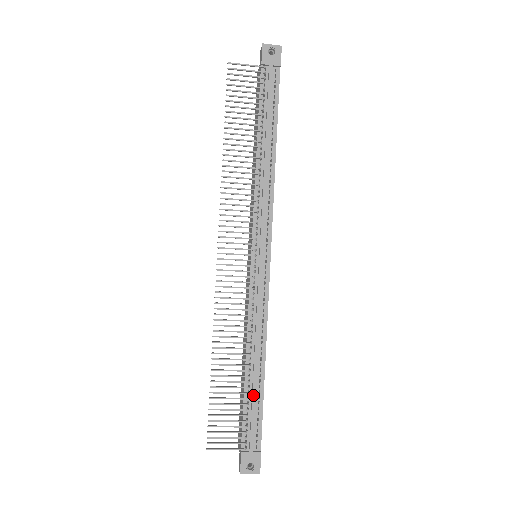
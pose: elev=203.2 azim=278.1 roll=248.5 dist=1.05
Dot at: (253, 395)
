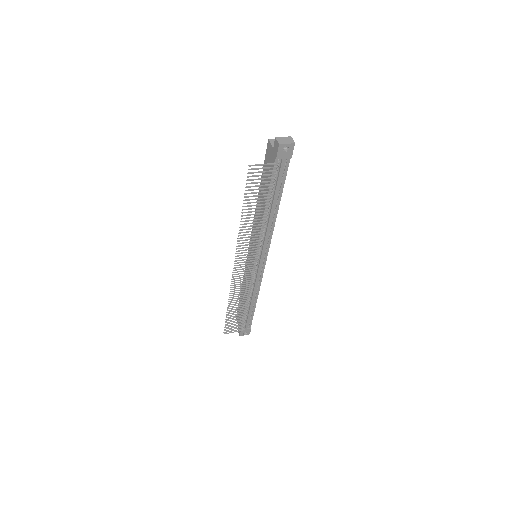
Dot at: (249, 313)
